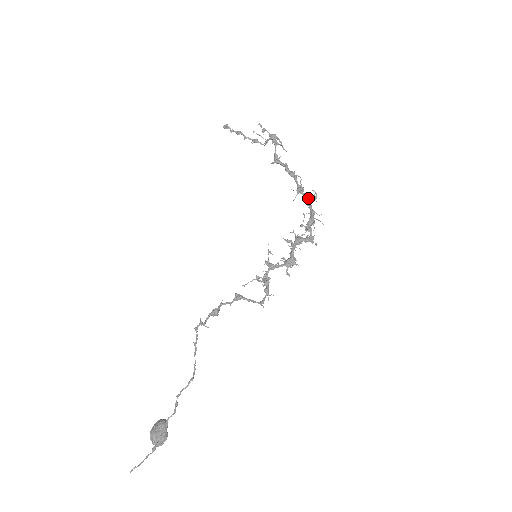
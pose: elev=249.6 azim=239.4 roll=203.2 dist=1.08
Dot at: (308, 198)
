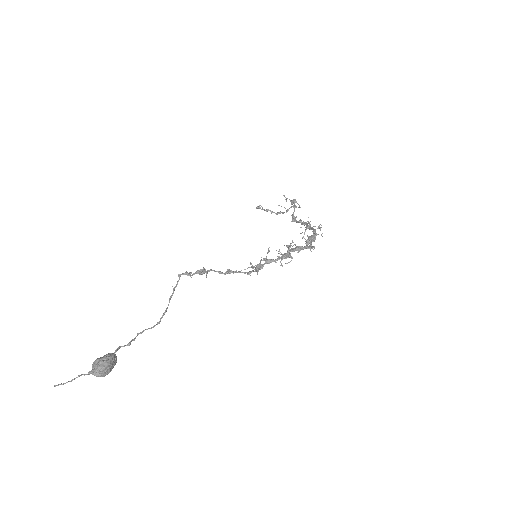
Dot at: (313, 228)
